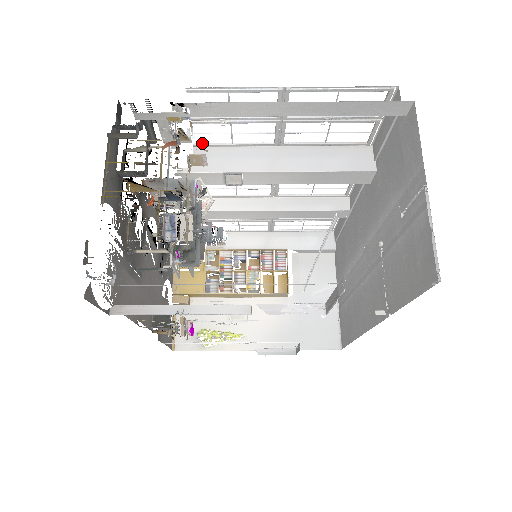
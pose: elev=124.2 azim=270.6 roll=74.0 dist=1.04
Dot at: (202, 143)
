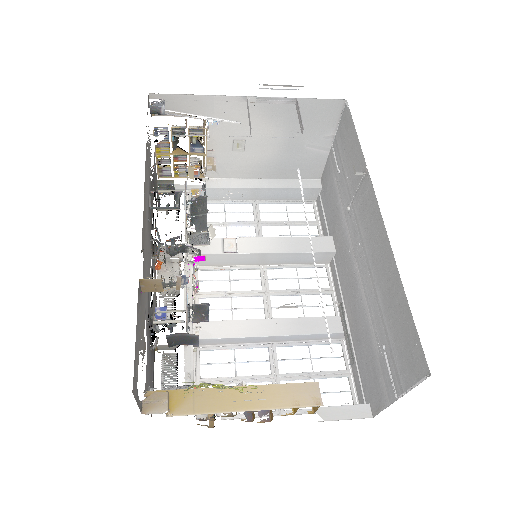
Dot at: occluded
